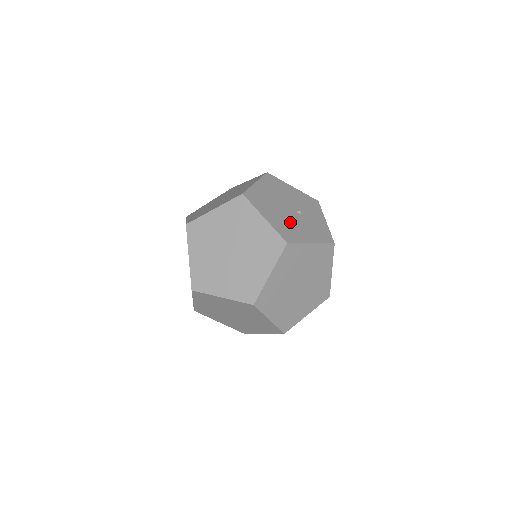
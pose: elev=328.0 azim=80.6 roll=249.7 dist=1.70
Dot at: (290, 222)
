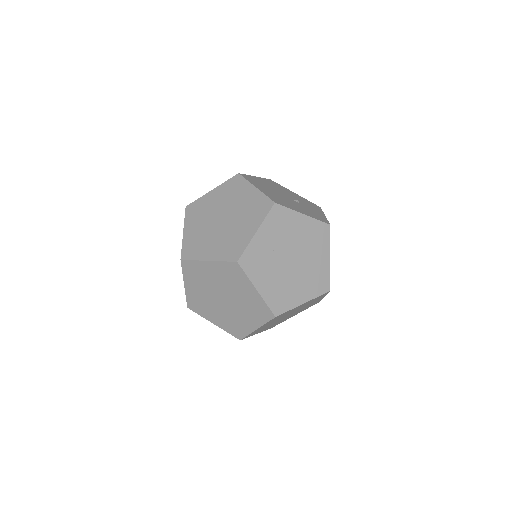
Dot at: (283, 199)
